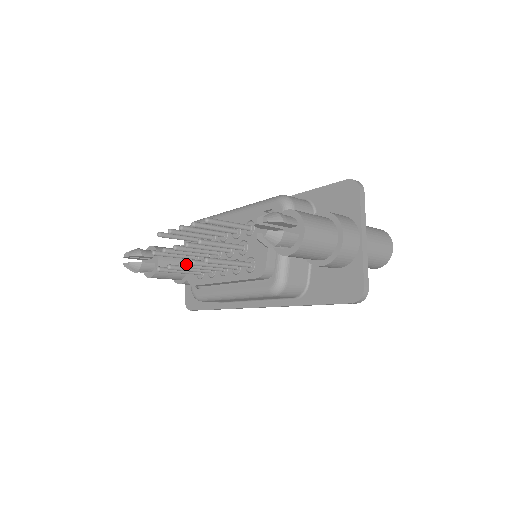
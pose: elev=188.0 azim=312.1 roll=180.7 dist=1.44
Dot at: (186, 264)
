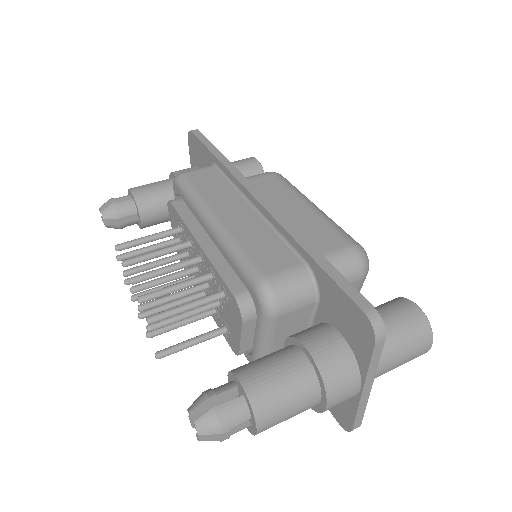
Dot at: (147, 315)
